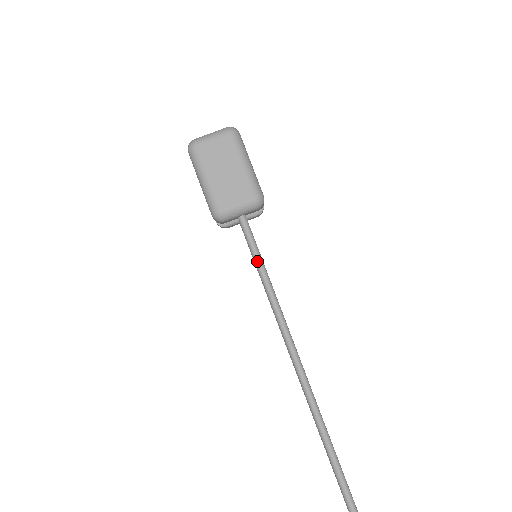
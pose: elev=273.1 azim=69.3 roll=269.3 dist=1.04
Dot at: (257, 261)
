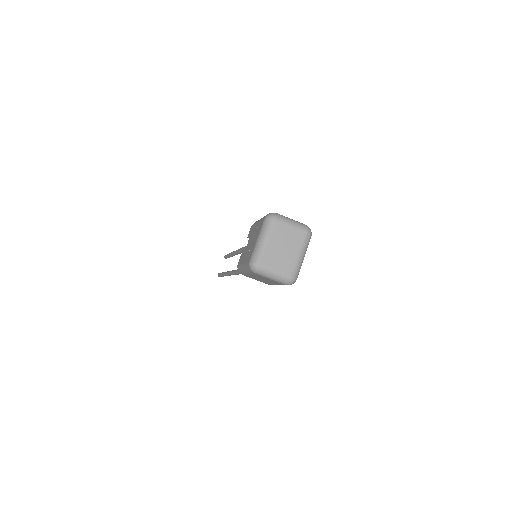
Dot at: occluded
